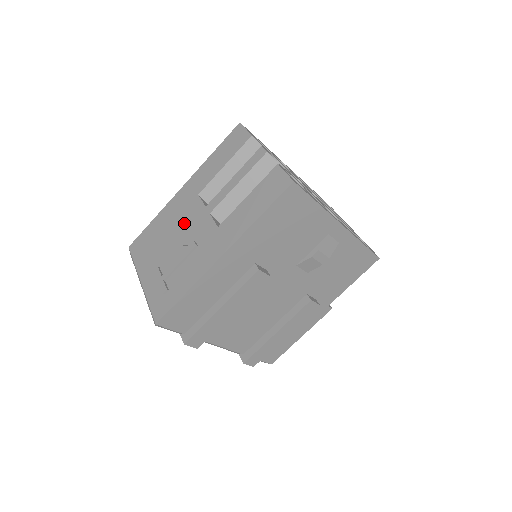
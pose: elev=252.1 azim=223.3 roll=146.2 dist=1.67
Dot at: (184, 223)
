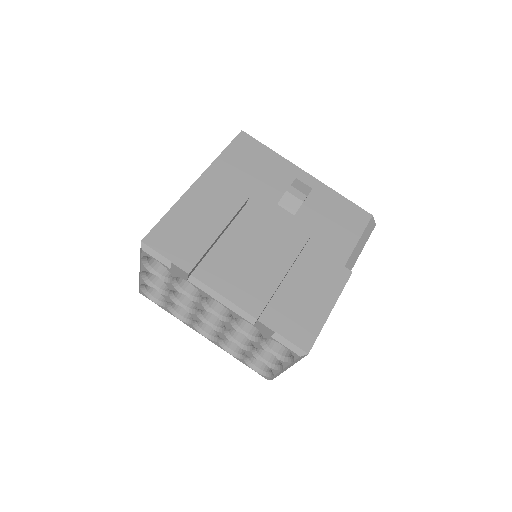
Dot at: occluded
